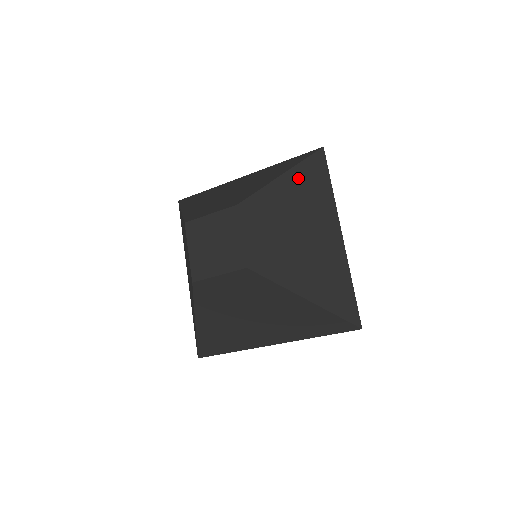
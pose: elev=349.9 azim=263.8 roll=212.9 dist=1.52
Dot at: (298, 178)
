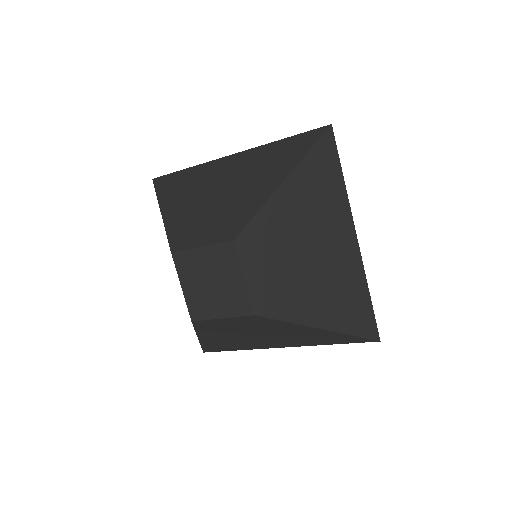
Dot at: (303, 180)
